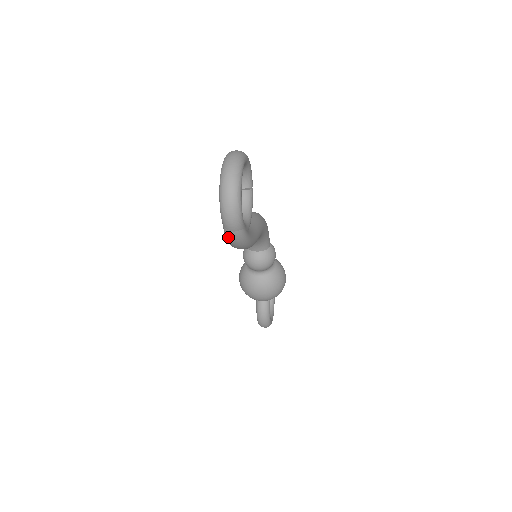
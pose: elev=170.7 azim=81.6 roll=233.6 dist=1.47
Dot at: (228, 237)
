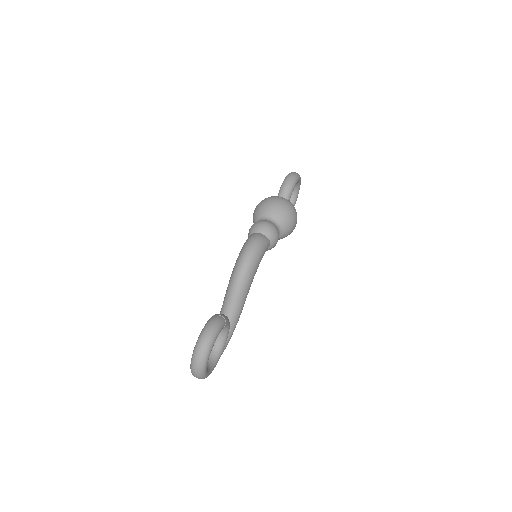
Dot at: occluded
